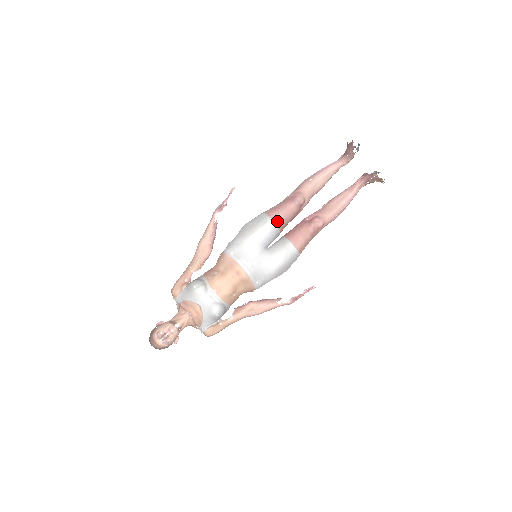
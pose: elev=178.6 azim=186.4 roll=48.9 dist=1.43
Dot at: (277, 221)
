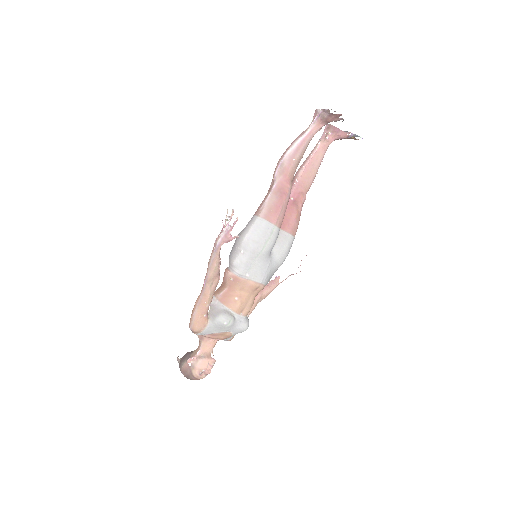
Dot at: (280, 225)
